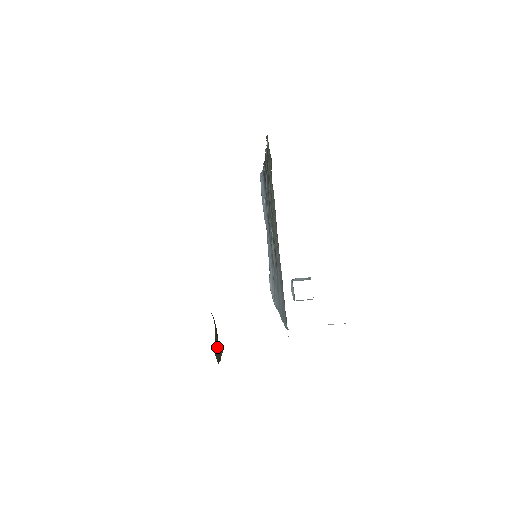
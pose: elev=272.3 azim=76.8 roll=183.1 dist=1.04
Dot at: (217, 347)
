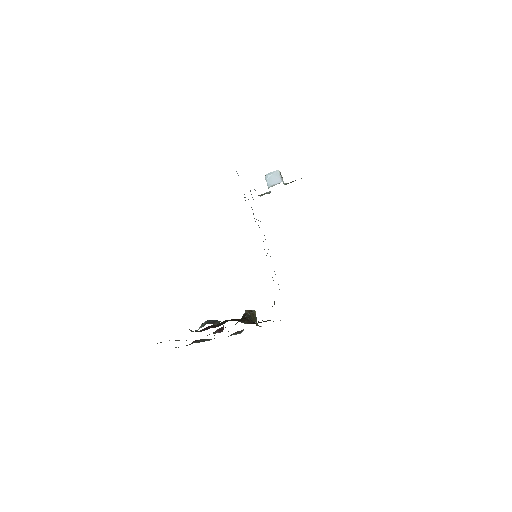
Dot at: (254, 319)
